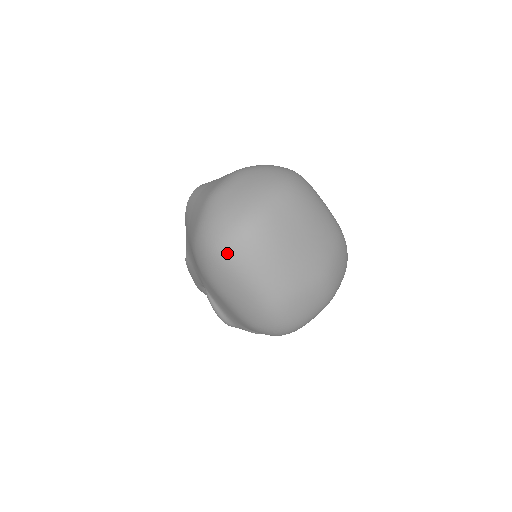
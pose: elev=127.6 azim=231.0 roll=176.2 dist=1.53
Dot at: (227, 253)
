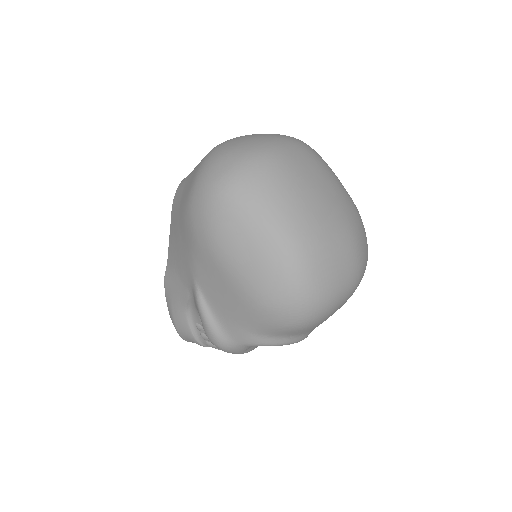
Dot at: (237, 185)
